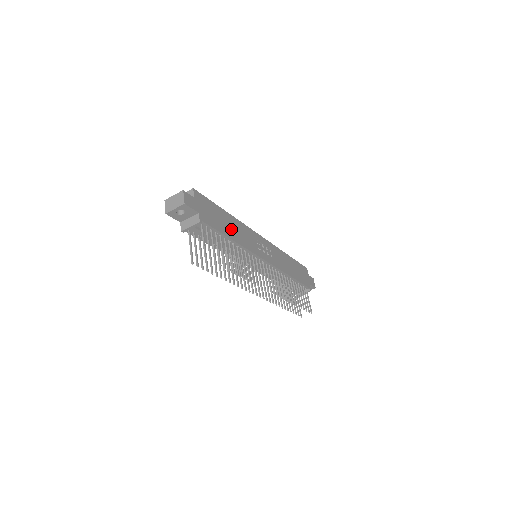
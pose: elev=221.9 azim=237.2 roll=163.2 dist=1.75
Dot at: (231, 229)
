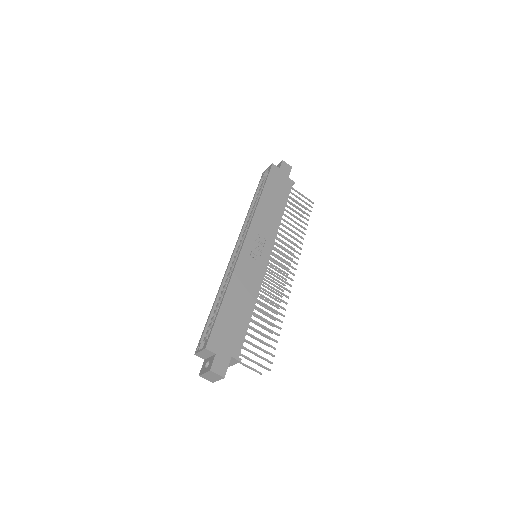
Dot at: (242, 303)
